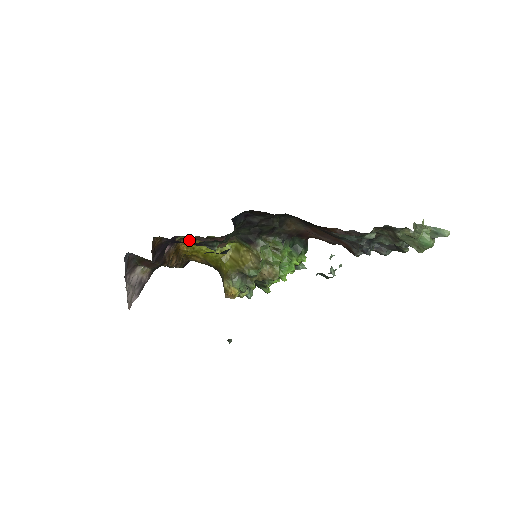
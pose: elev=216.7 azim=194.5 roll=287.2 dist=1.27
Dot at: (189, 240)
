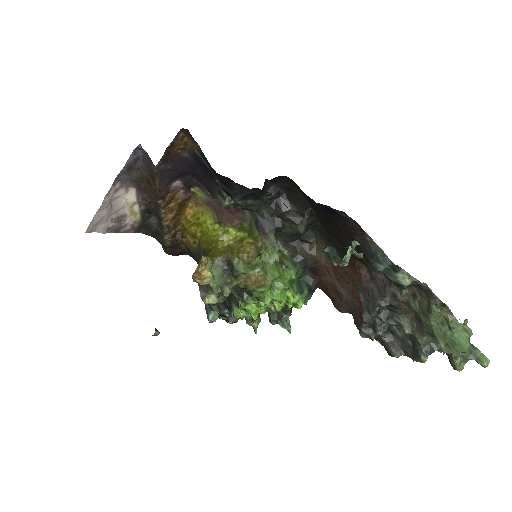
Dot at: (202, 204)
